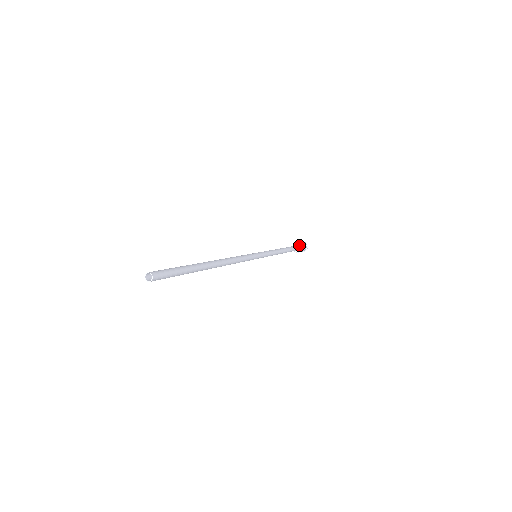
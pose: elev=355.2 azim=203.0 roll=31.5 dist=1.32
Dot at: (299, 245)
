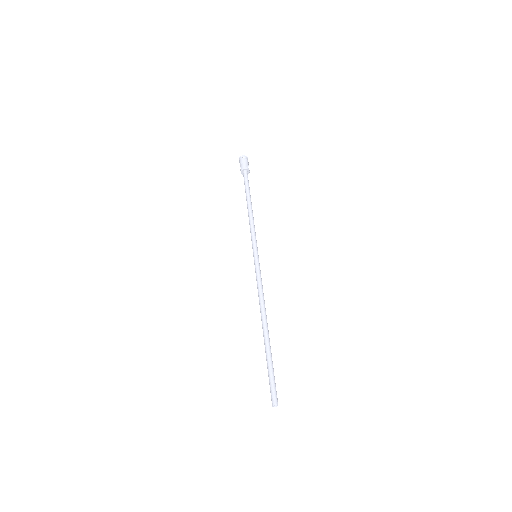
Dot at: (248, 171)
